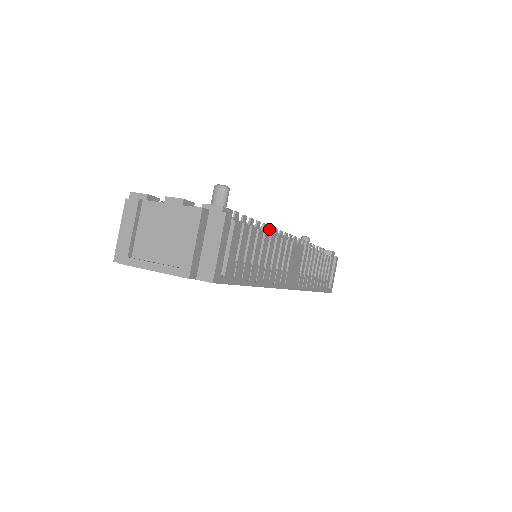
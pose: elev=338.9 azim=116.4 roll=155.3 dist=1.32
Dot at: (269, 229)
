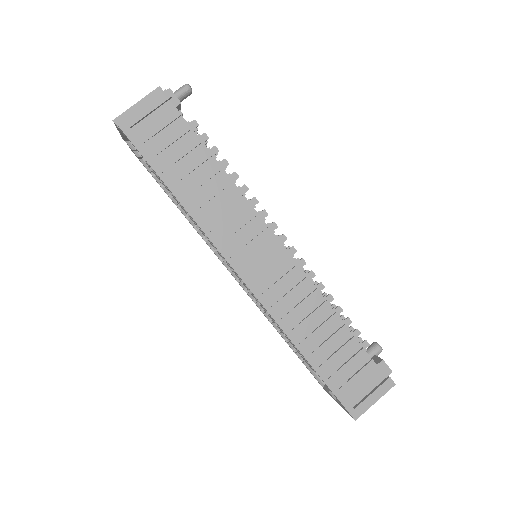
Dot at: (242, 186)
